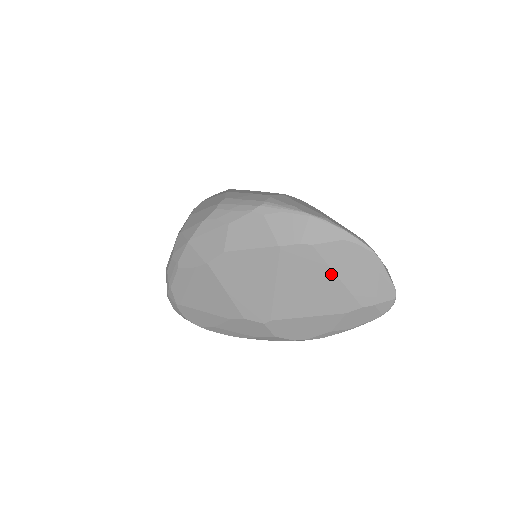
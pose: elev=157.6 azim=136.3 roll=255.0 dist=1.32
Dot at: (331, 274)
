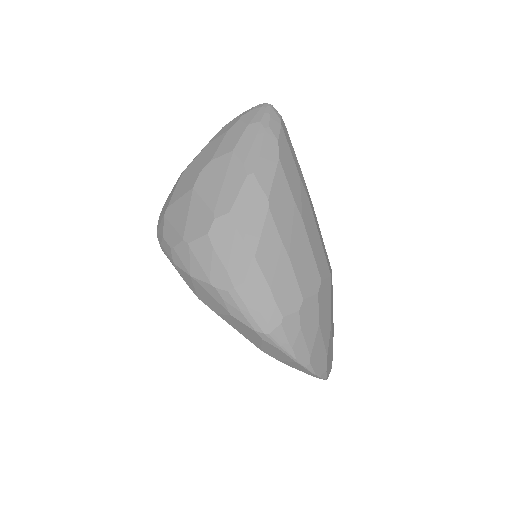
Dot at: occluded
